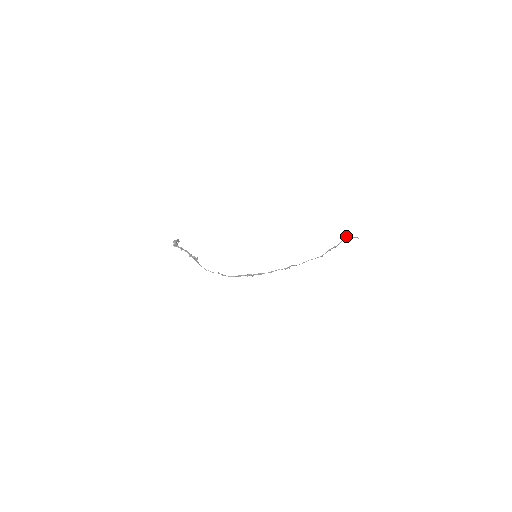
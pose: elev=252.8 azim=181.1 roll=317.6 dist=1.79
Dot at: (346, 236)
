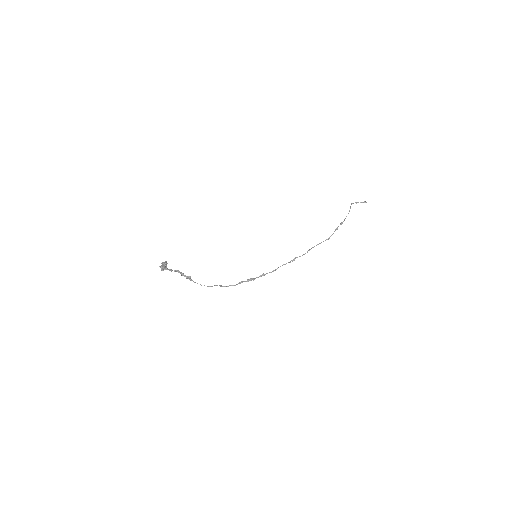
Dot at: (352, 203)
